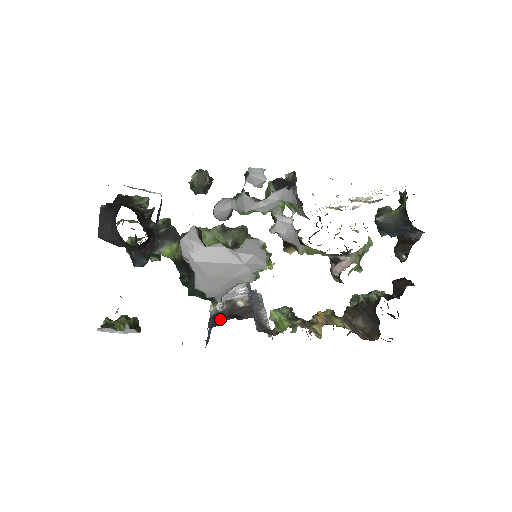
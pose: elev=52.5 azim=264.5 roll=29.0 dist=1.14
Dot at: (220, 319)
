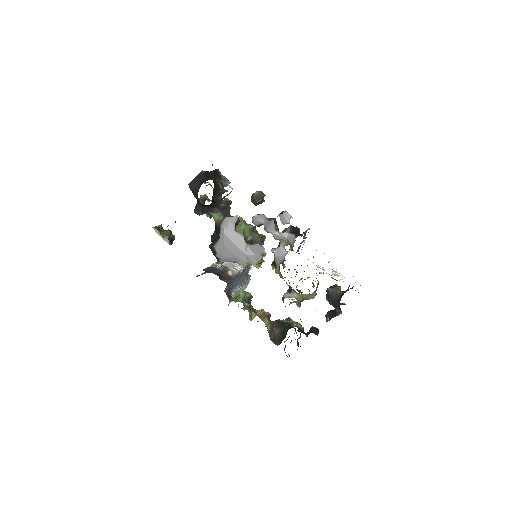
Dot at: (212, 271)
